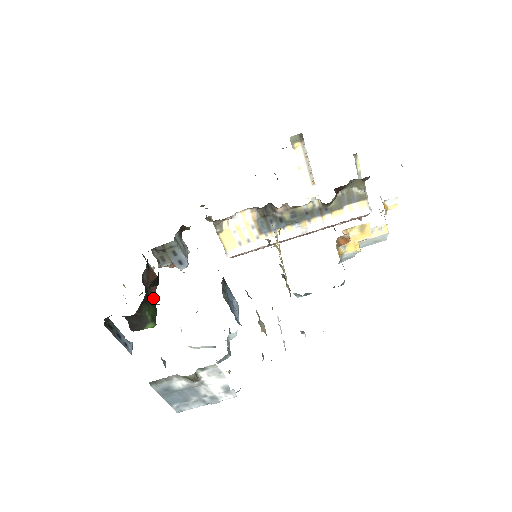
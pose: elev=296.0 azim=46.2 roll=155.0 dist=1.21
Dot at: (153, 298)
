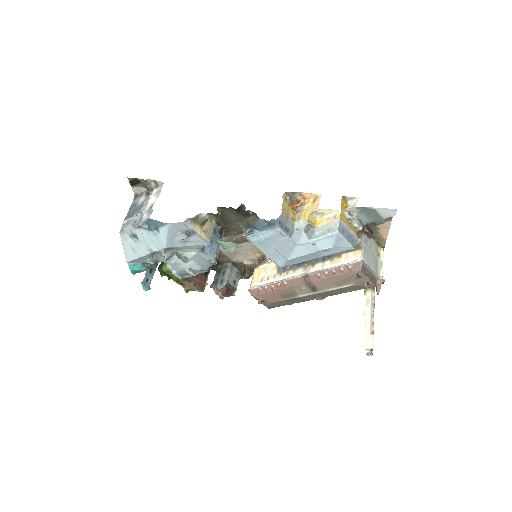
Dot at: occluded
